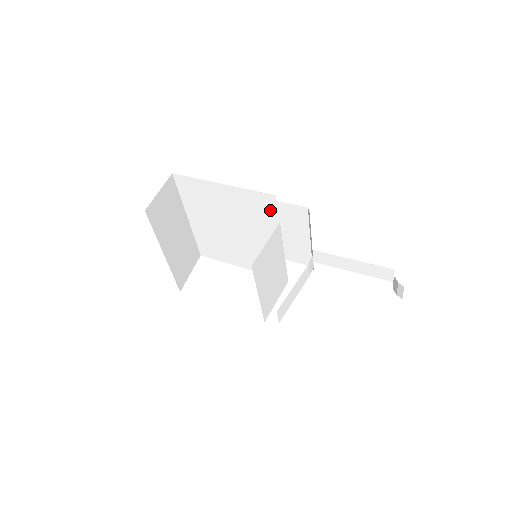
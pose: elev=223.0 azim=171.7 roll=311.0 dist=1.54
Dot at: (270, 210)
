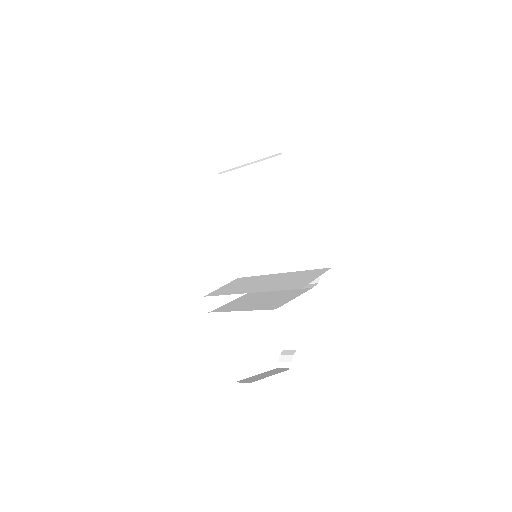
Dot at: (312, 261)
